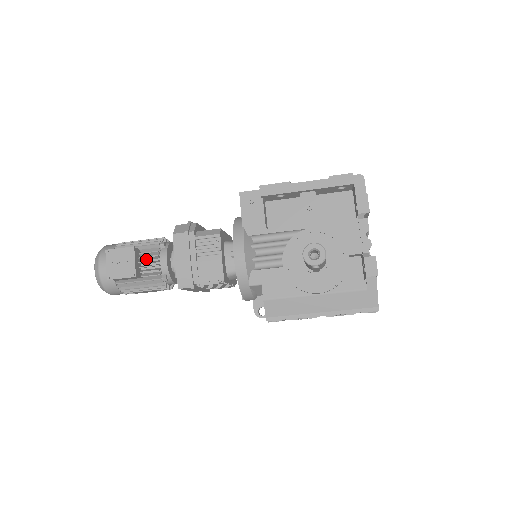
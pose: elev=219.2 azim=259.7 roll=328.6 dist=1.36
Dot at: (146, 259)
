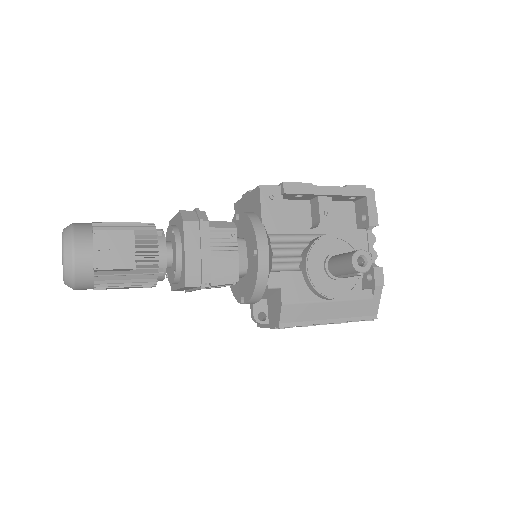
Dot at: (140, 247)
